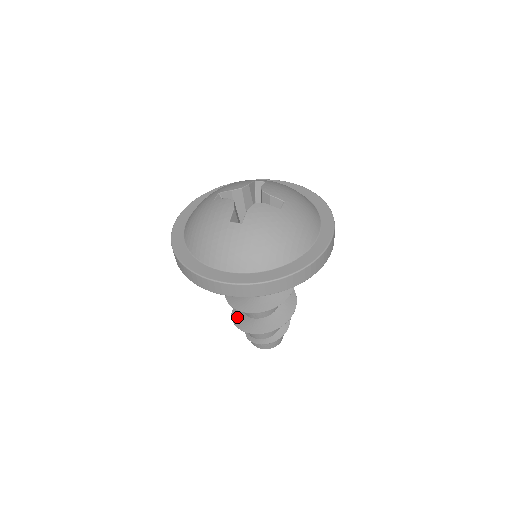
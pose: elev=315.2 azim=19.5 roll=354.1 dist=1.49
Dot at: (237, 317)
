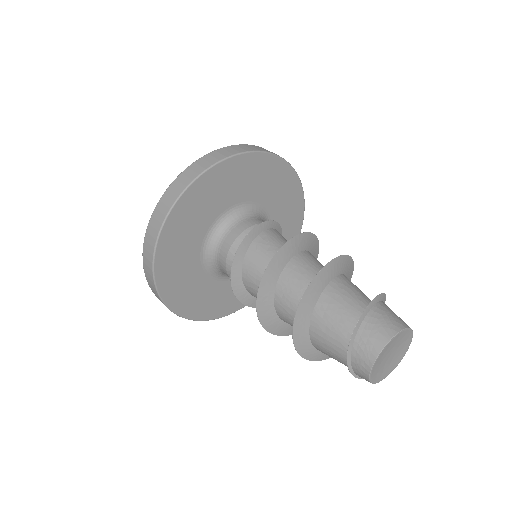
Dot at: (299, 340)
